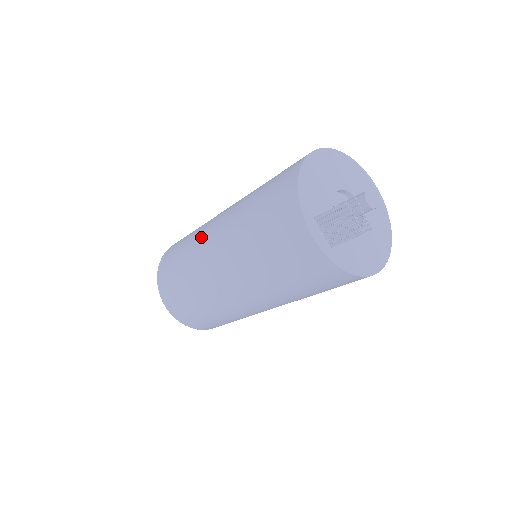
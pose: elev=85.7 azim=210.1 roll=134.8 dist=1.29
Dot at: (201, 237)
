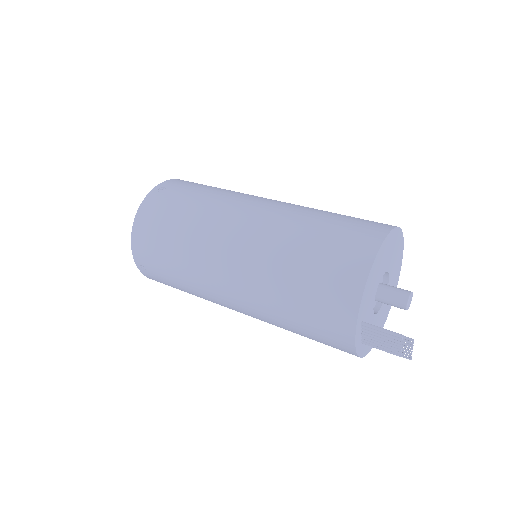
Dot at: (210, 239)
